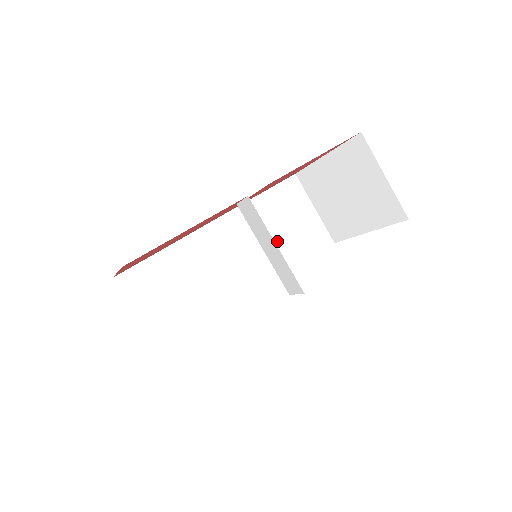
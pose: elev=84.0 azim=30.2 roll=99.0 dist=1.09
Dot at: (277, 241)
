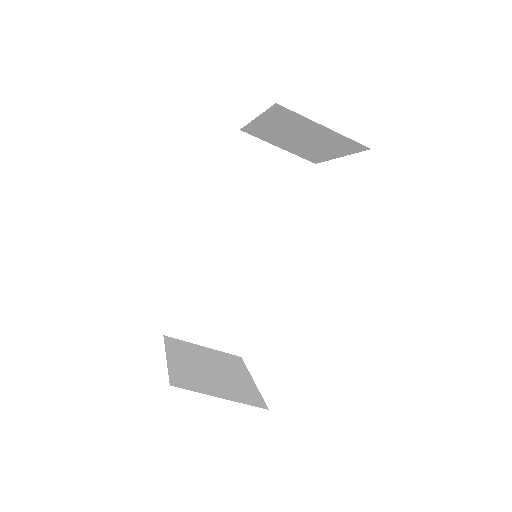
Dot at: (264, 206)
